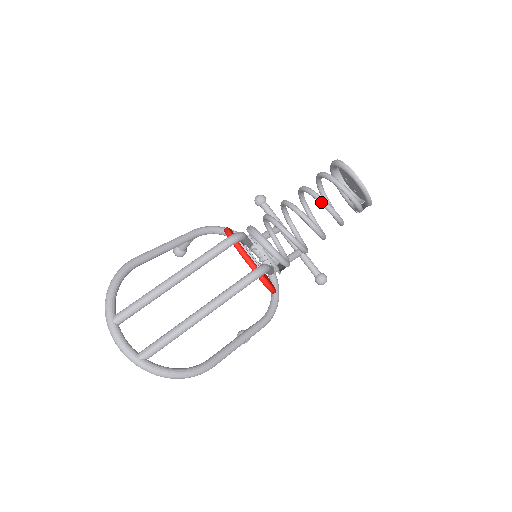
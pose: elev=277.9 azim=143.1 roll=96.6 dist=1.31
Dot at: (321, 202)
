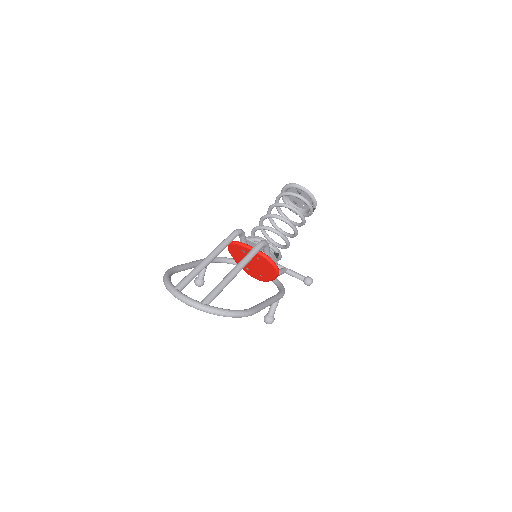
Dot at: (284, 205)
